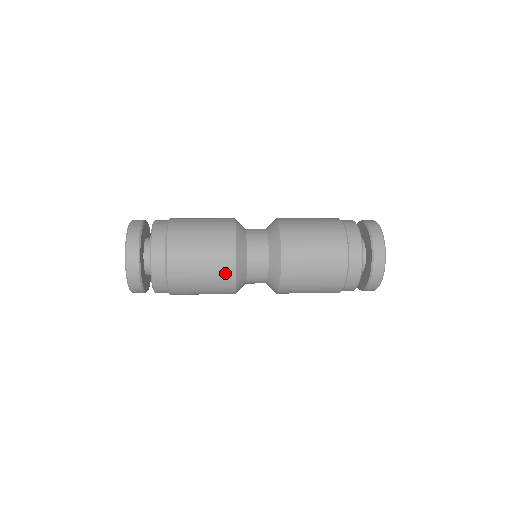
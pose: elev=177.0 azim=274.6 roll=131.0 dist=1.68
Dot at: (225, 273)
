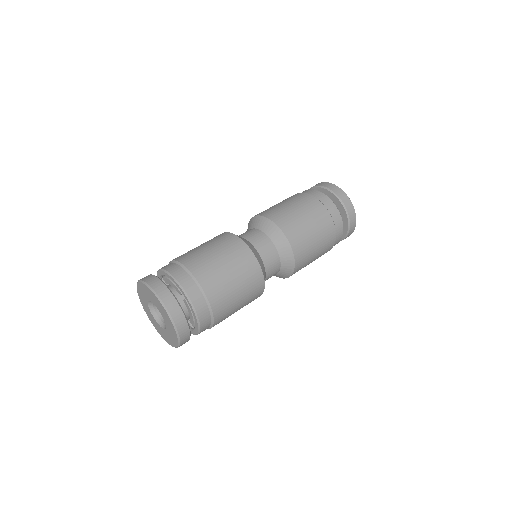
Dot at: (257, 293)
